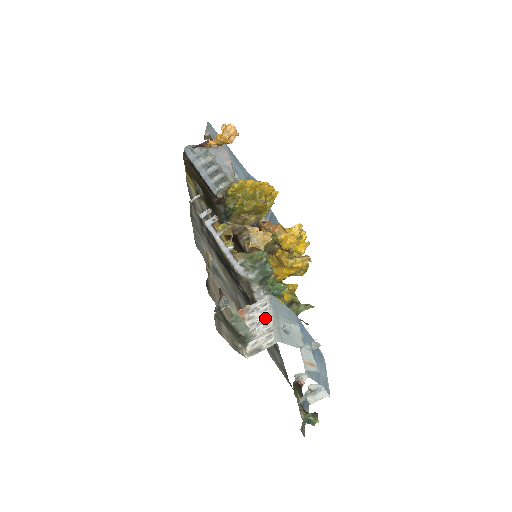
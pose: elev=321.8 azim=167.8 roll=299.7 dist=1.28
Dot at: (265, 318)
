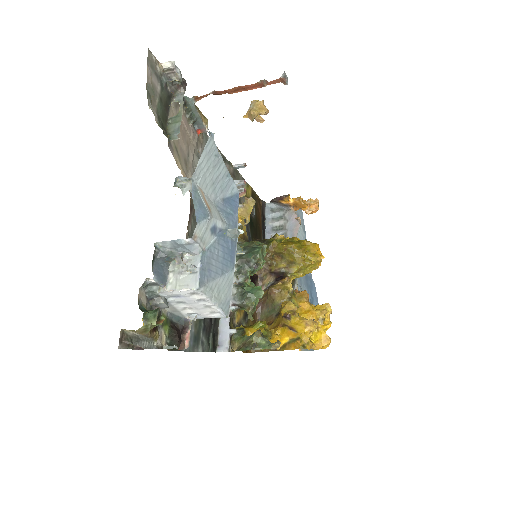
Dot at: occluded
